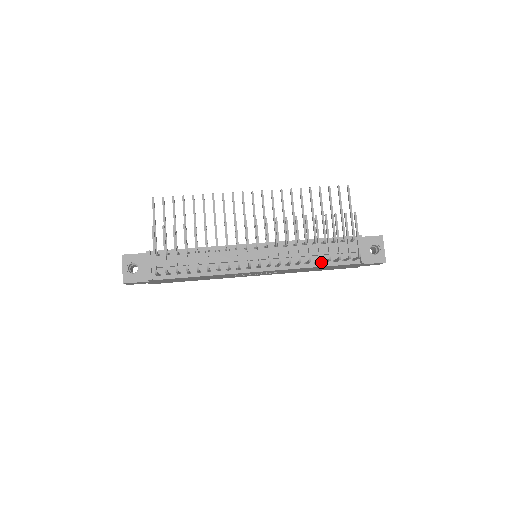
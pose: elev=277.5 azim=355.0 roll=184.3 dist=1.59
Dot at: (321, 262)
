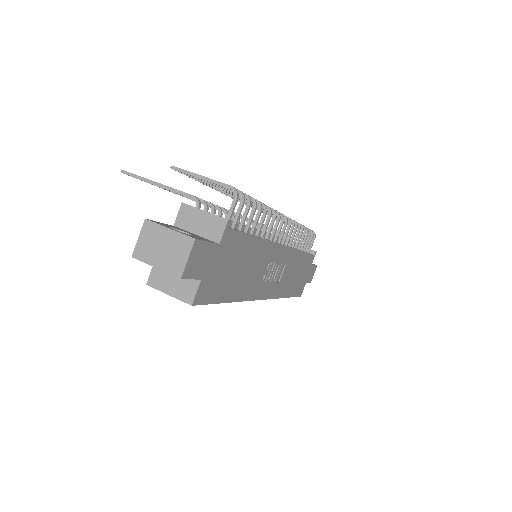
Dot at: occluded
